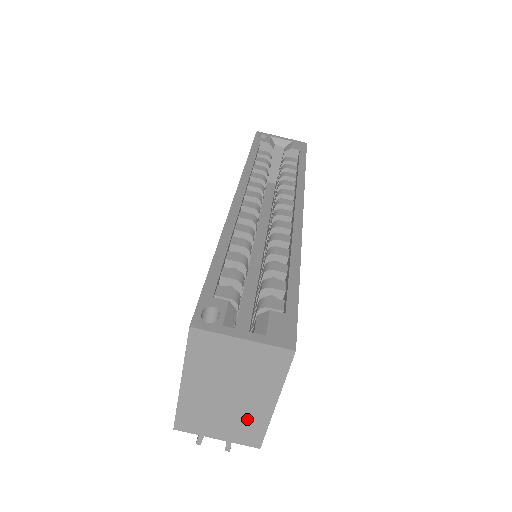
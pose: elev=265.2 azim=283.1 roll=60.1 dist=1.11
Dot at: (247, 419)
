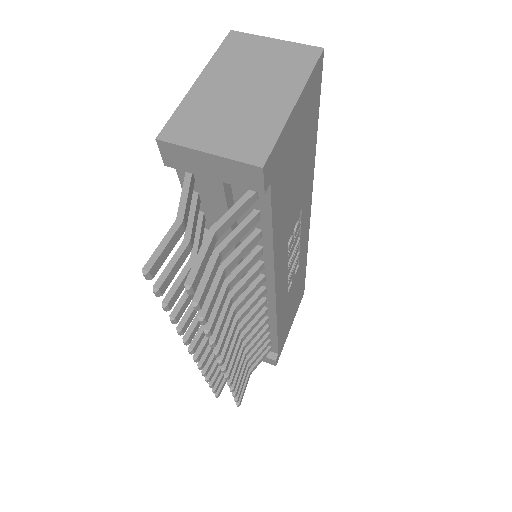
Dot at: (257, 122)
